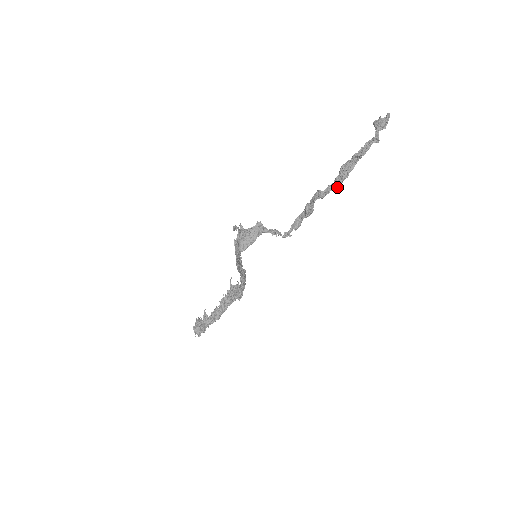
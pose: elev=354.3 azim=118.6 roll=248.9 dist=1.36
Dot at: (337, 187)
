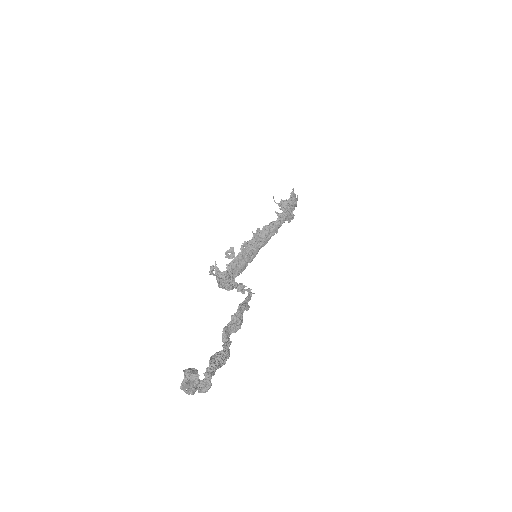
Dot at: (229, 354)
